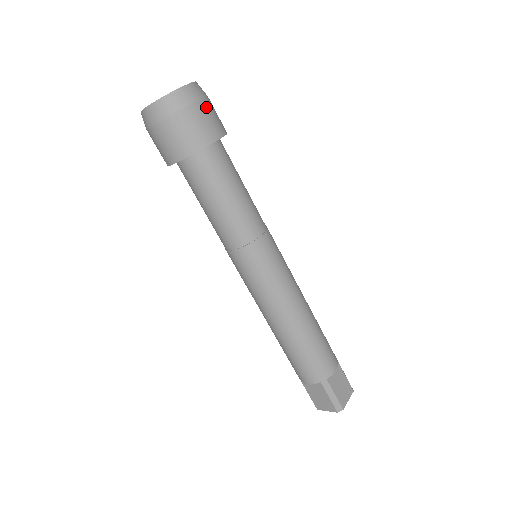
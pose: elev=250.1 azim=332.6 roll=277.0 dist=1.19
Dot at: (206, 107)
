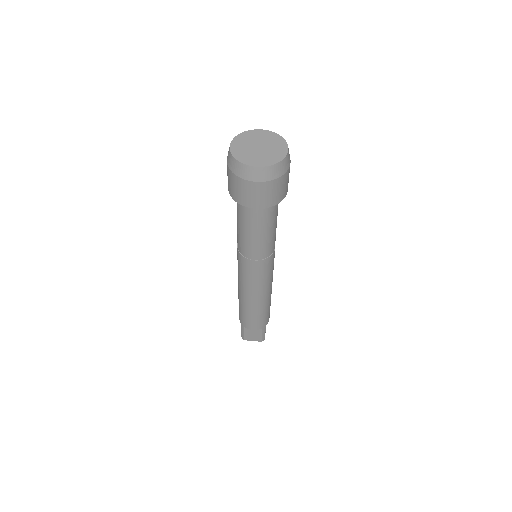
Dot at: (261, 188)
